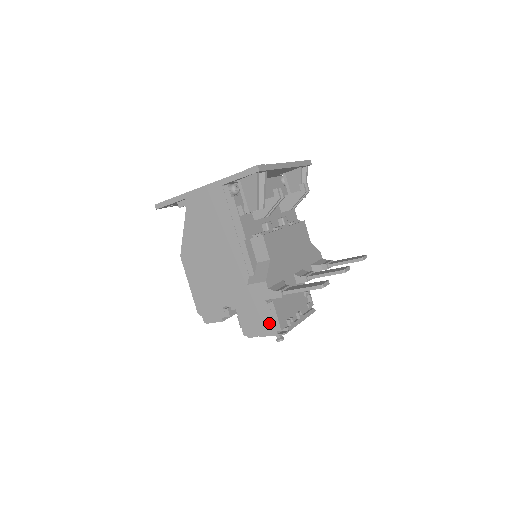
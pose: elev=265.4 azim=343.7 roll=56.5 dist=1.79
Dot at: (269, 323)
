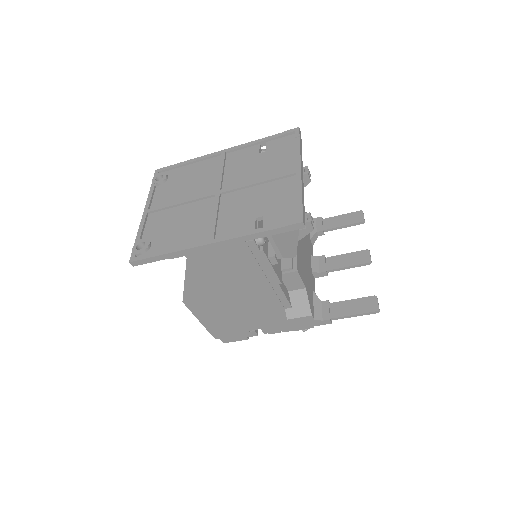
Dot at: occluded
